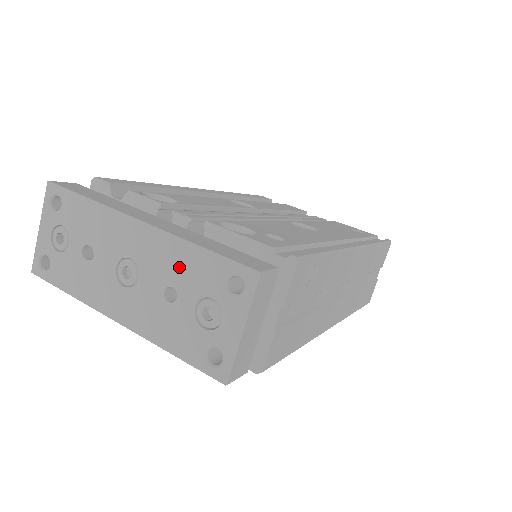
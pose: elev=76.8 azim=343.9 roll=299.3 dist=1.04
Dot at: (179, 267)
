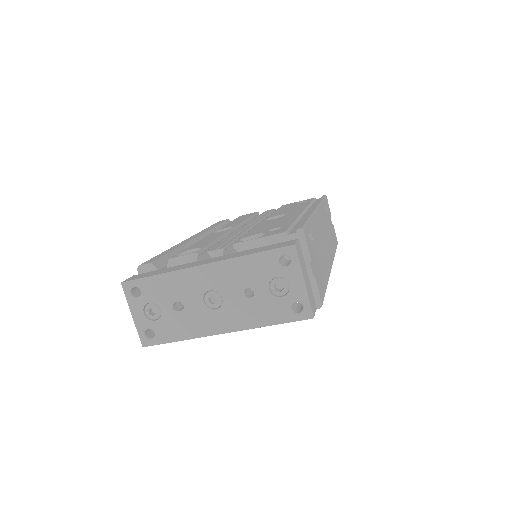
Dot at: (245, 274)
